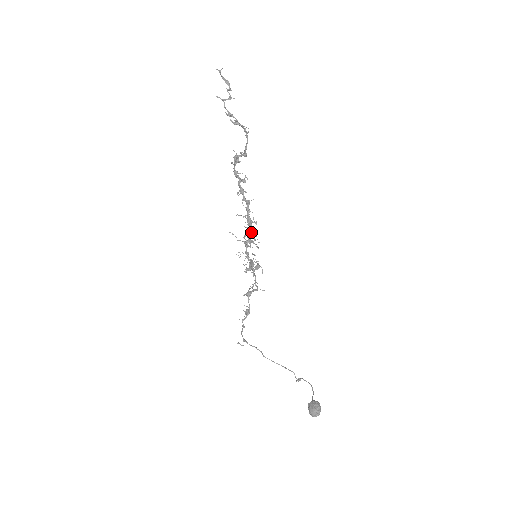
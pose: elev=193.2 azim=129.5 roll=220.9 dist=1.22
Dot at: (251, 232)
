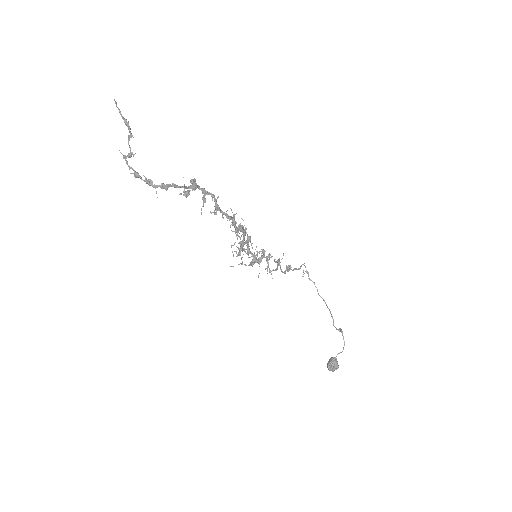
Dot at: (243, 239)
